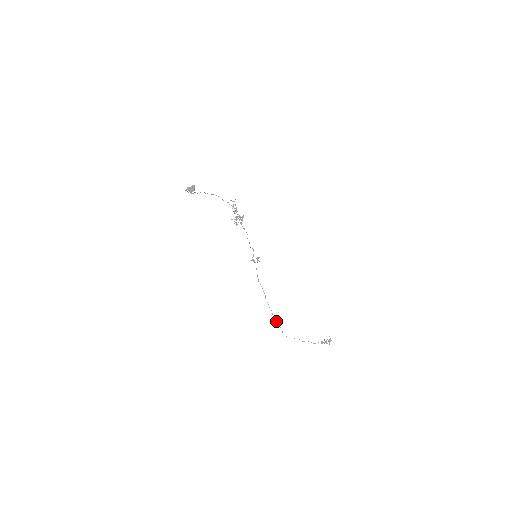
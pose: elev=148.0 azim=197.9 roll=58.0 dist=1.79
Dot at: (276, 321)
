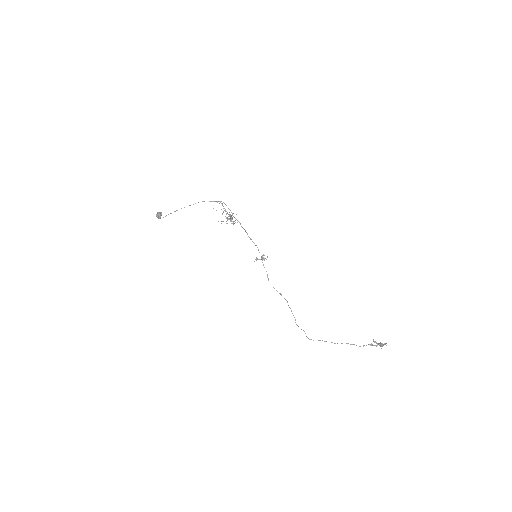
Dot at: occluded
